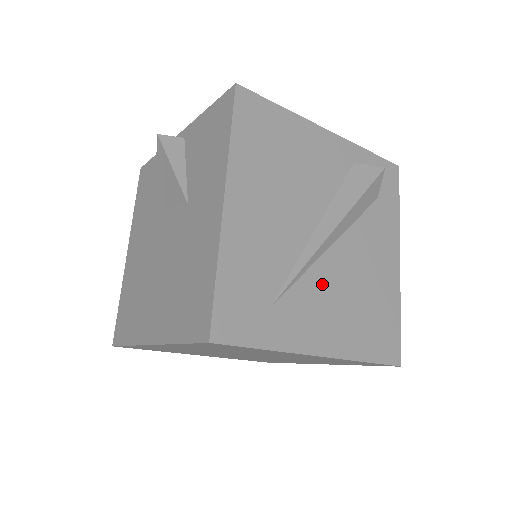
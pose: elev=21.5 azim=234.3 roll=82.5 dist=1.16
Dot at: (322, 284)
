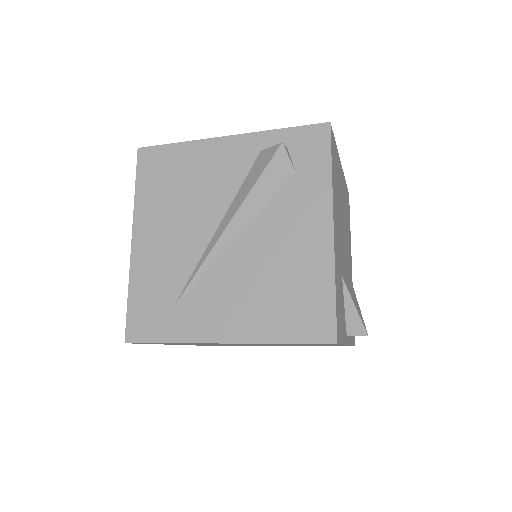
Dot at: (224, 279)
